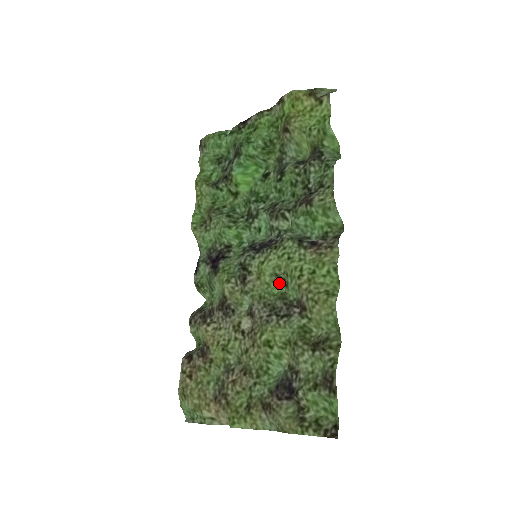
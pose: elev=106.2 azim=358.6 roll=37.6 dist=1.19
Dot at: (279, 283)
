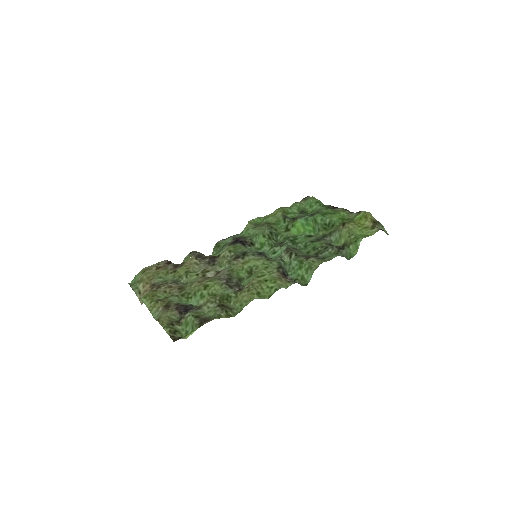
Dot at: (248, 274)
